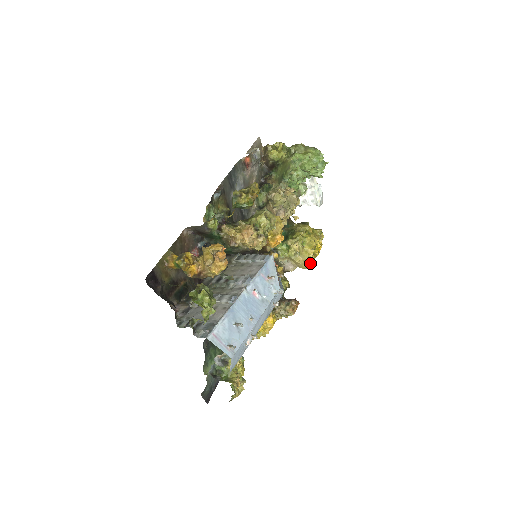
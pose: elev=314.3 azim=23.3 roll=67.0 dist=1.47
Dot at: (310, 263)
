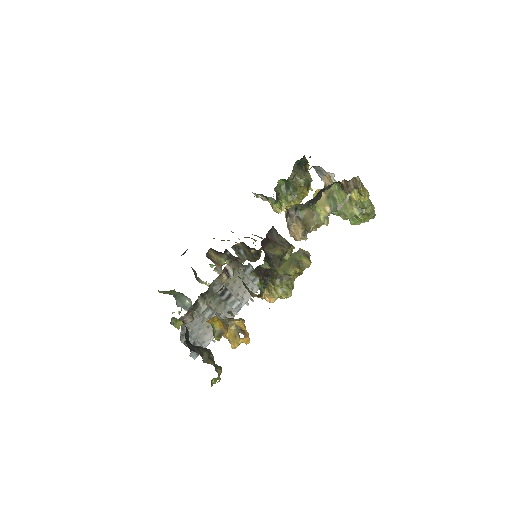
Dot at: occluded
